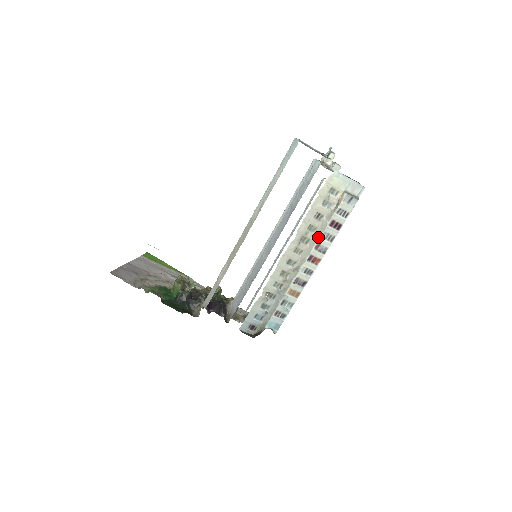
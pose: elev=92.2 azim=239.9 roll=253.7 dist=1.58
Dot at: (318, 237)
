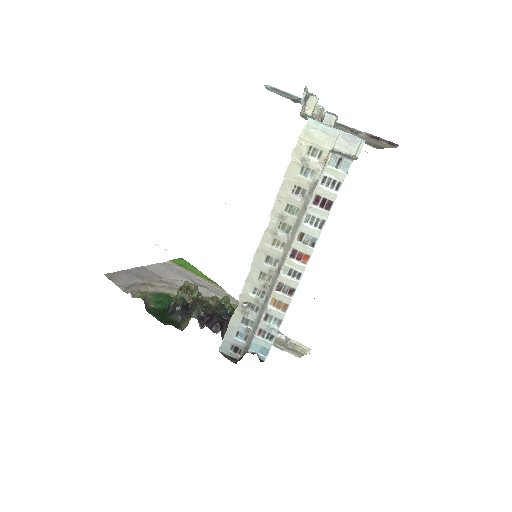
Dot at: (299, 222)
